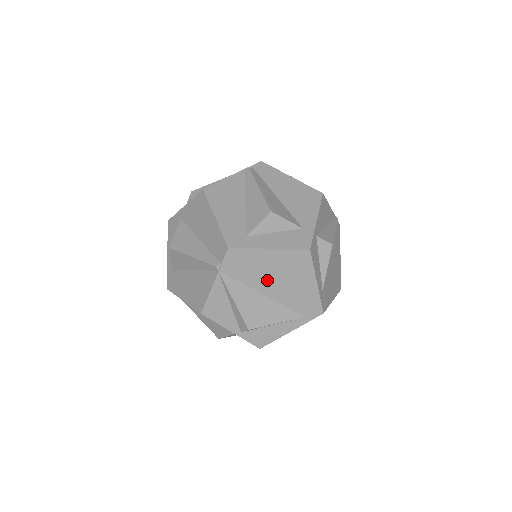
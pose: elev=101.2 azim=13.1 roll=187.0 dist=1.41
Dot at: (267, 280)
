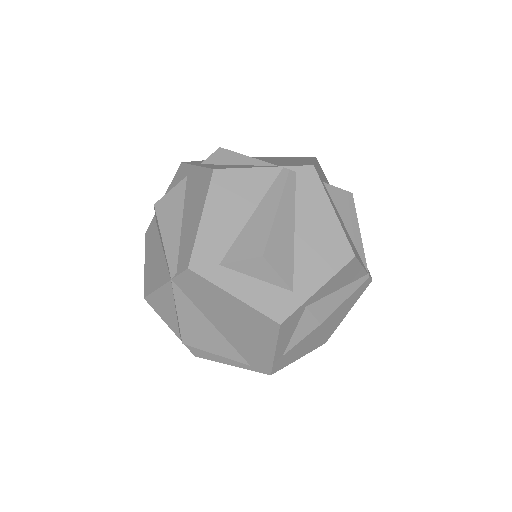
Dot at: (221, 317)
